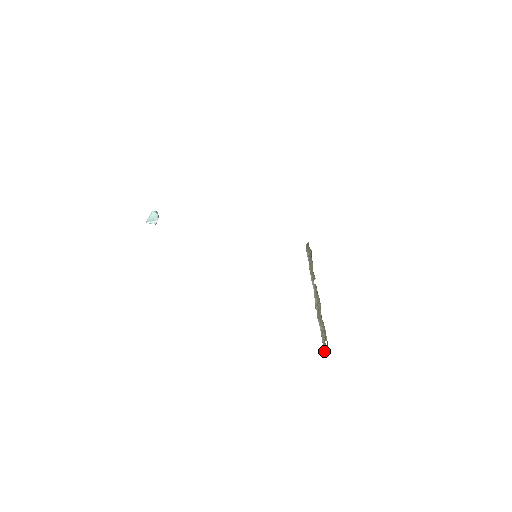
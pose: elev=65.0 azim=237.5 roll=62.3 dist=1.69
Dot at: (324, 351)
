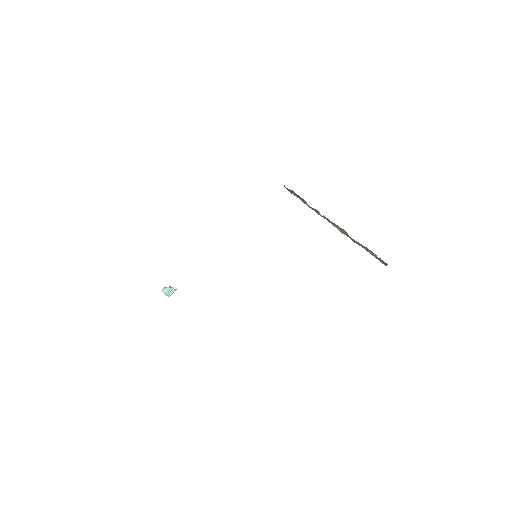
Dot at: occluded
